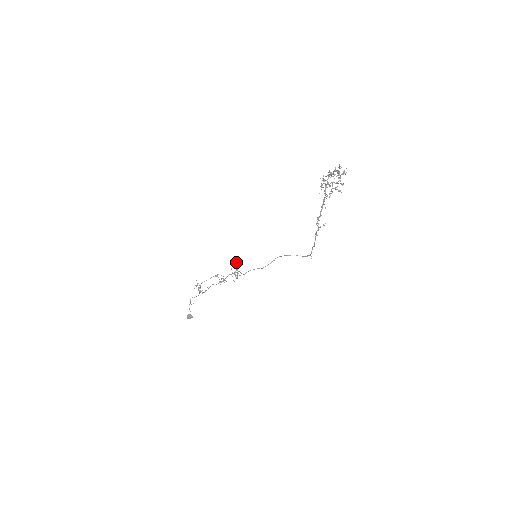
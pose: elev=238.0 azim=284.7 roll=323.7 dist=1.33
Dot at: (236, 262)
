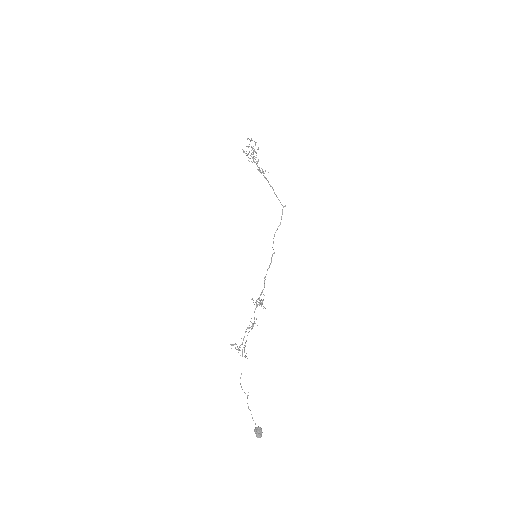
Dot at: occluded
